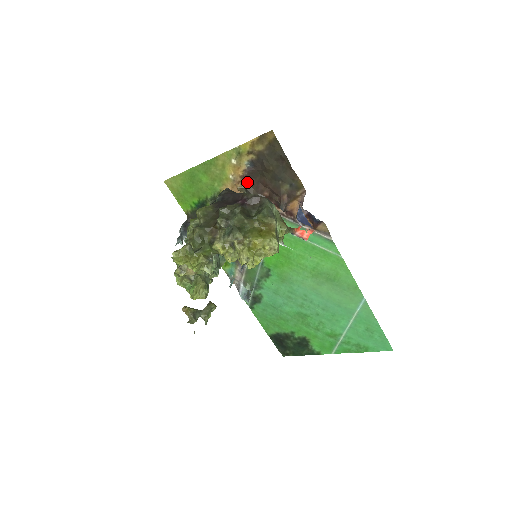
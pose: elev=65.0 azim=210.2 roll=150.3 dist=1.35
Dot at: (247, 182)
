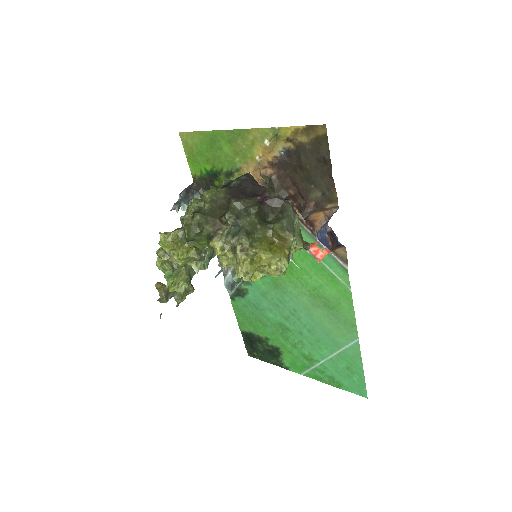
Dot at: (274, 171)
